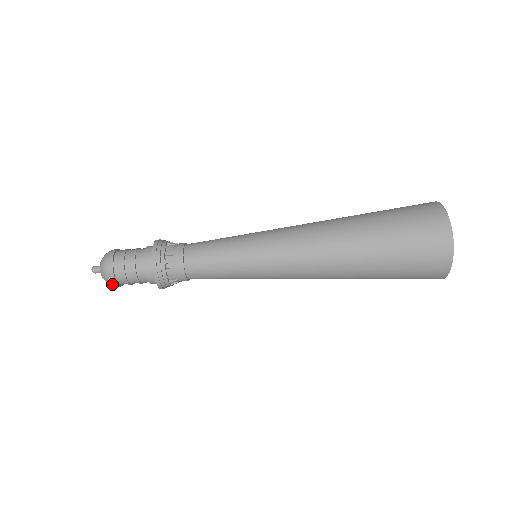
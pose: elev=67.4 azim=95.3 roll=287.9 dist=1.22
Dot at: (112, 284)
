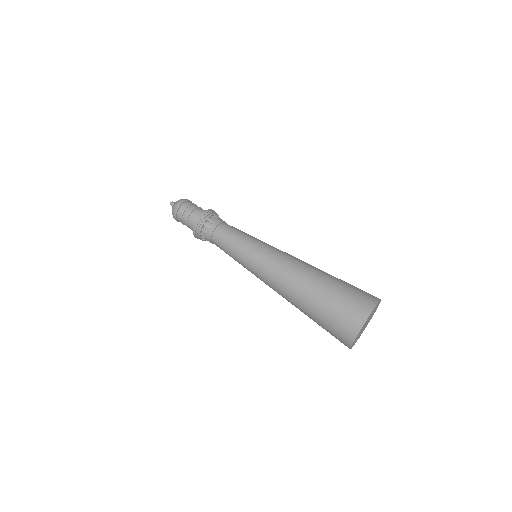
Dot at: (173, 214)
